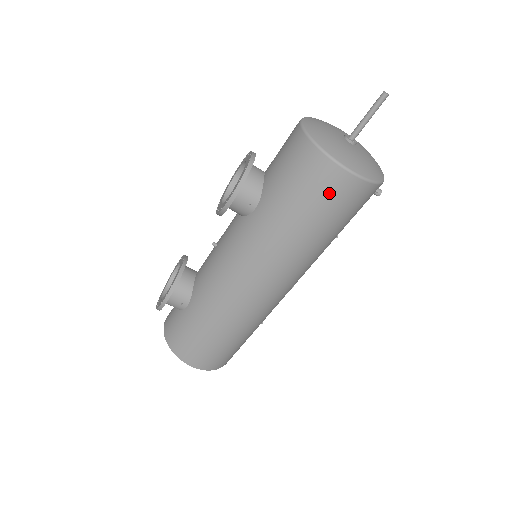
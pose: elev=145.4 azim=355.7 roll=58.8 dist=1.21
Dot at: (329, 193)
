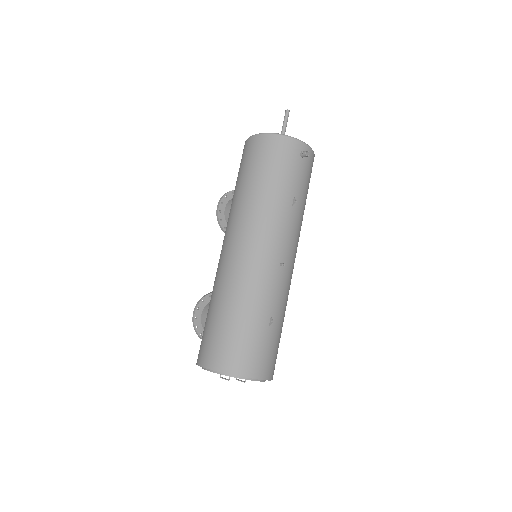
Dot at: (248, 154)
